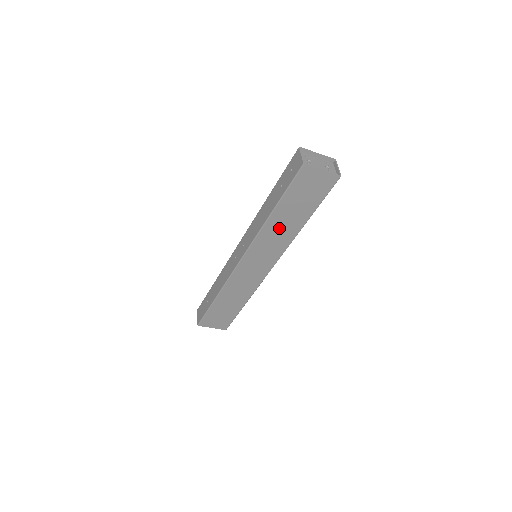
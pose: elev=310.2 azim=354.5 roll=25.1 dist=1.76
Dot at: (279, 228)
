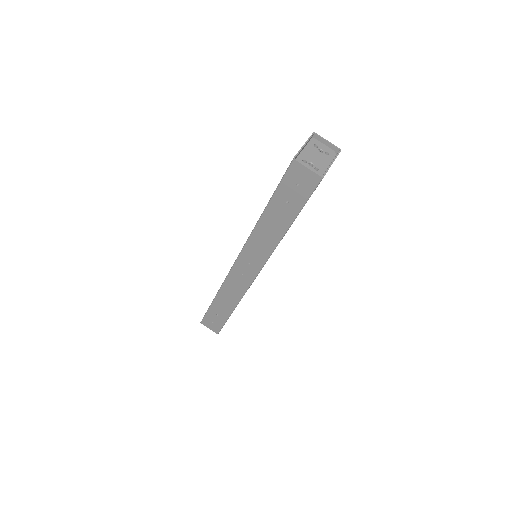
Dot at: occluded
